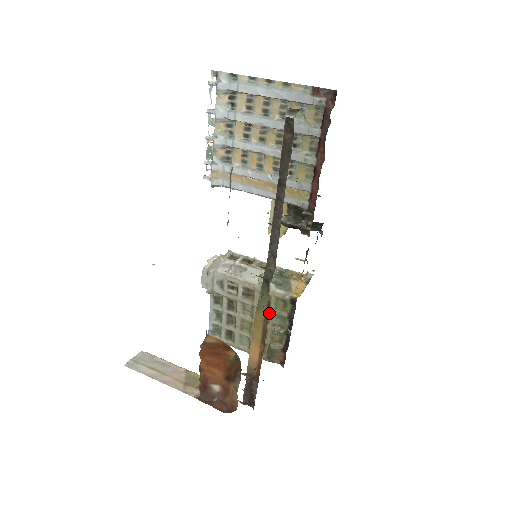
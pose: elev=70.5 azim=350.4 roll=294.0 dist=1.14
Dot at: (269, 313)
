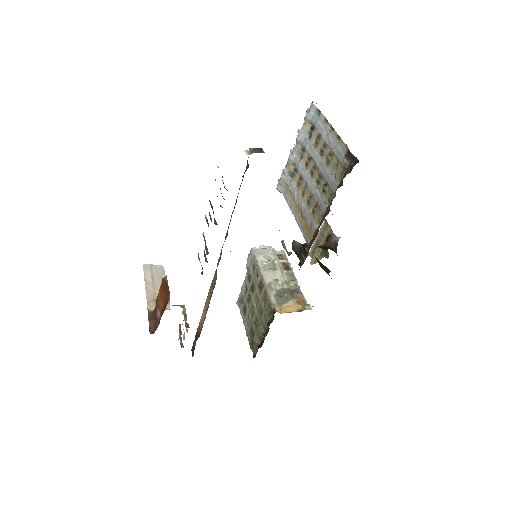
Dot at: (263, 311)
